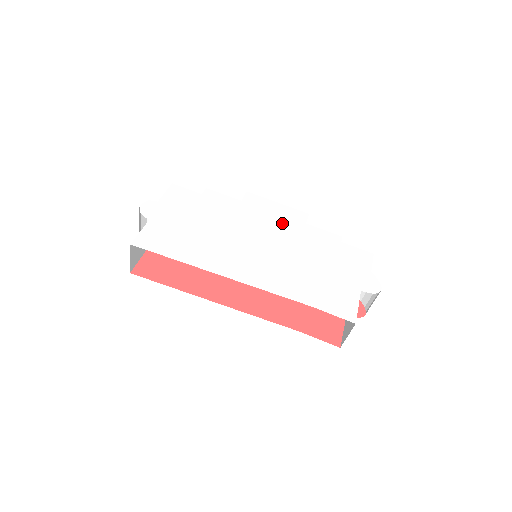
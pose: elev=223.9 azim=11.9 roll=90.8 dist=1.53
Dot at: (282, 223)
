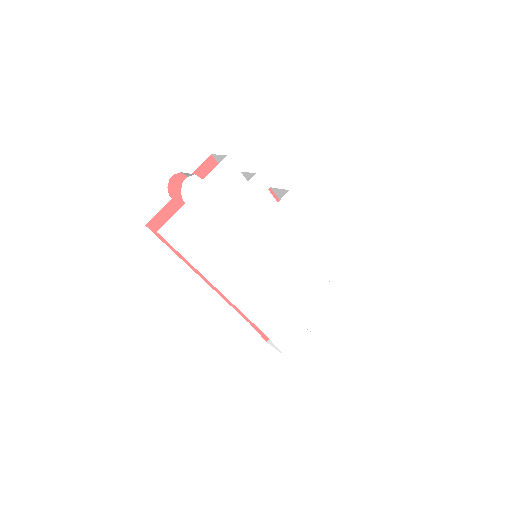
Dot at: (295, 242)
